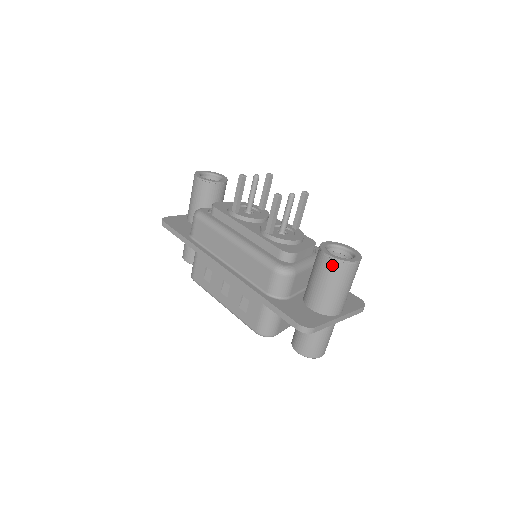
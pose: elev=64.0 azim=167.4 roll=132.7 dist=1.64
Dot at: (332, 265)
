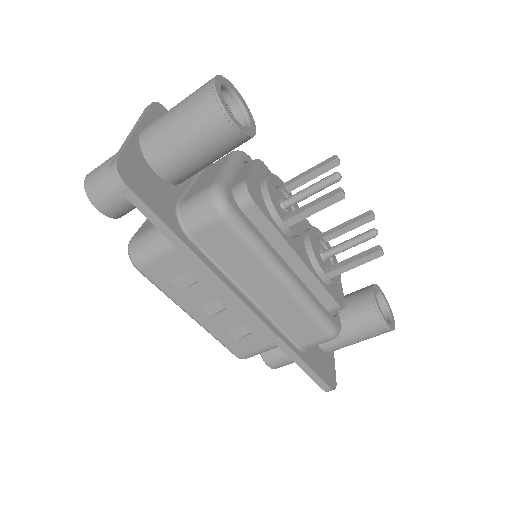
Dot at: (383, 332)
